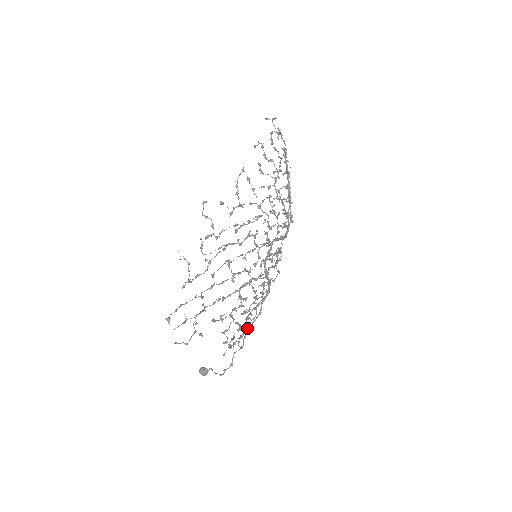
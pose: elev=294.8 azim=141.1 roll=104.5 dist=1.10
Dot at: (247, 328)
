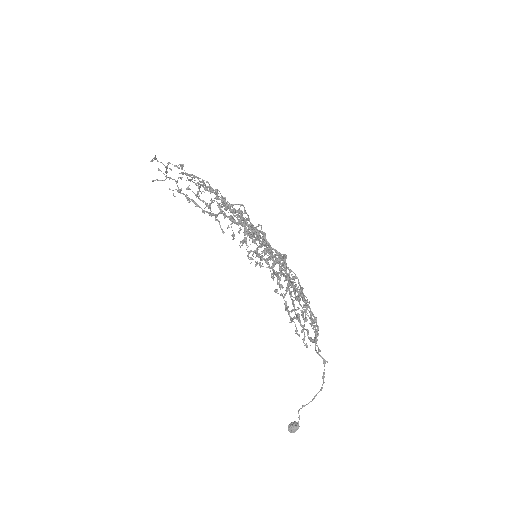
Dot at: (296, 331)
